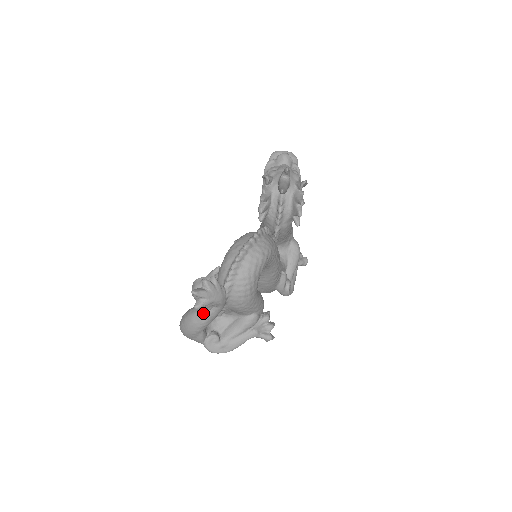
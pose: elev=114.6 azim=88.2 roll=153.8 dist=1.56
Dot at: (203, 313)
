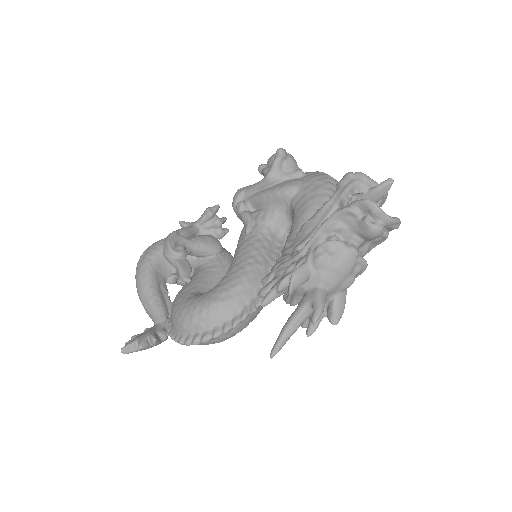
Dot at: occluded
